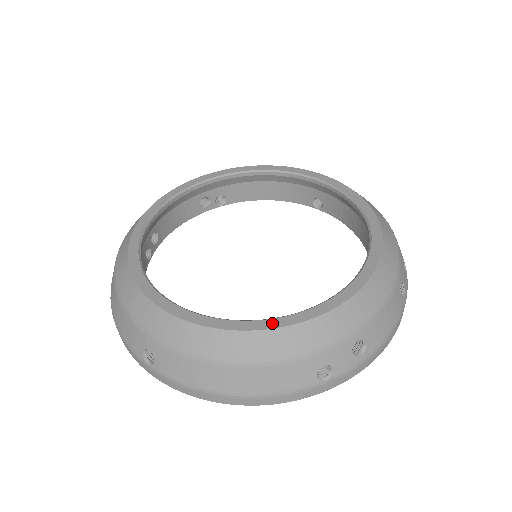
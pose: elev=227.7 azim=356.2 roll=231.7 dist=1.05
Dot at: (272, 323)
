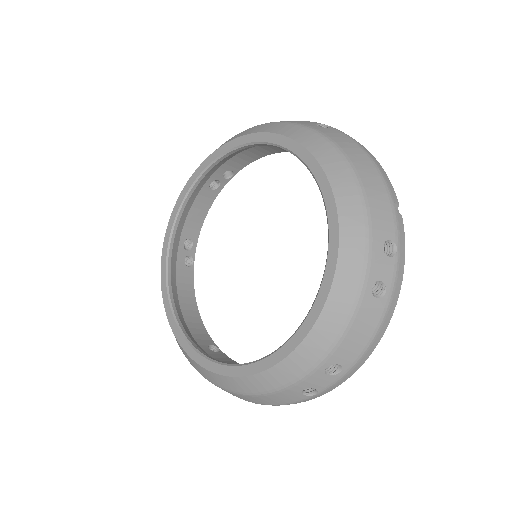
Dot at: (248, 370)
